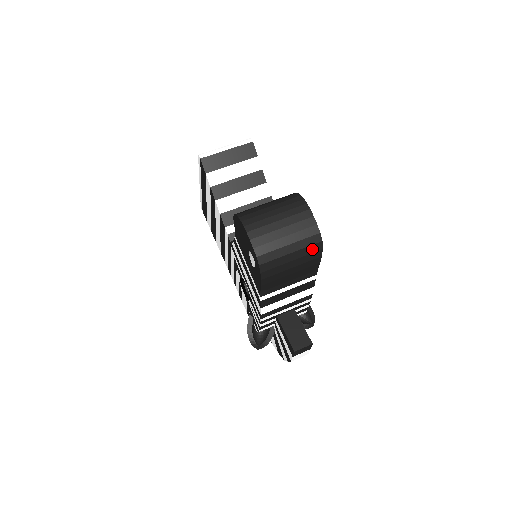
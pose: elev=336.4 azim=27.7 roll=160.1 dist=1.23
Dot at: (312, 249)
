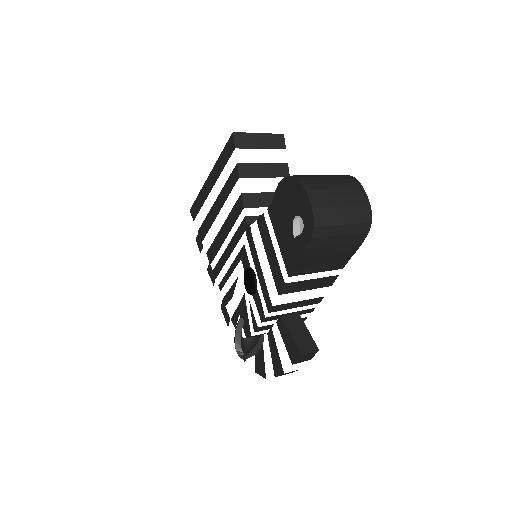
Dot at: (361, 228)
